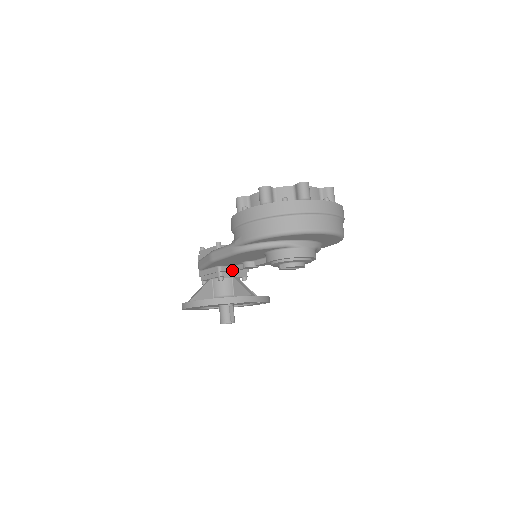
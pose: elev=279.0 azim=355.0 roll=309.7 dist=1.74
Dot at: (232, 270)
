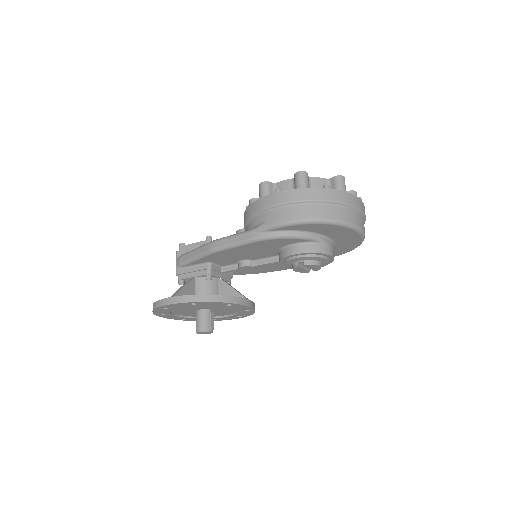
Dot at: (220, 271)
